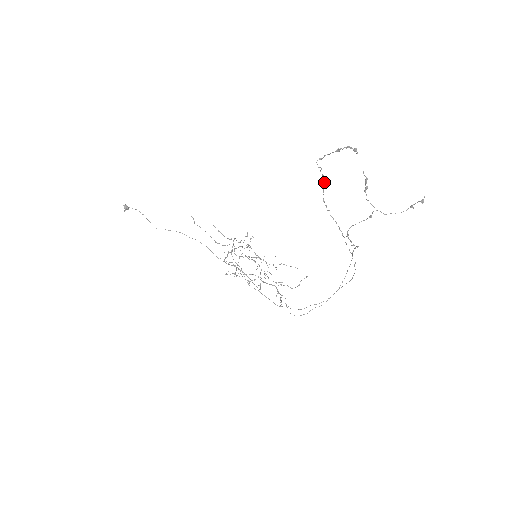
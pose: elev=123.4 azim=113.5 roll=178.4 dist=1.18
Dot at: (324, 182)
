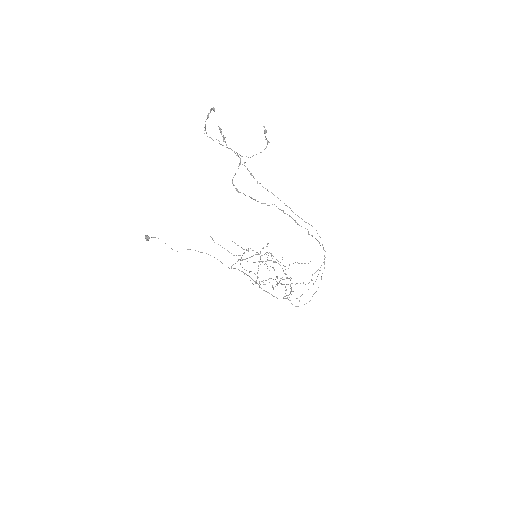
Dot at: (236, 155)
